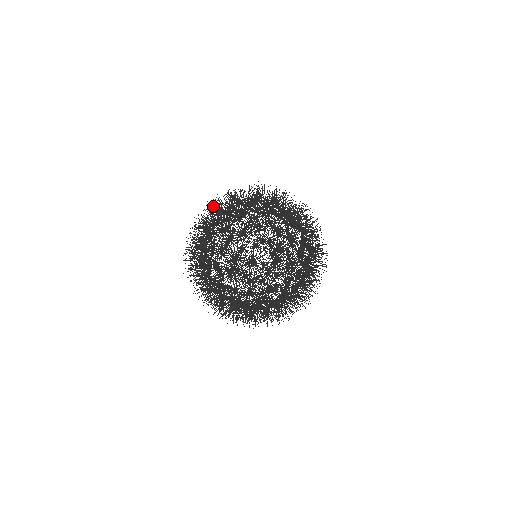
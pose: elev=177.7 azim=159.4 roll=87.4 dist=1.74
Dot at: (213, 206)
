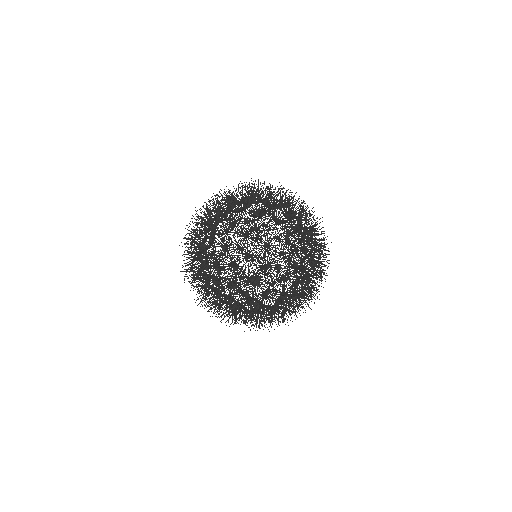
Dot at: (270, 189)
